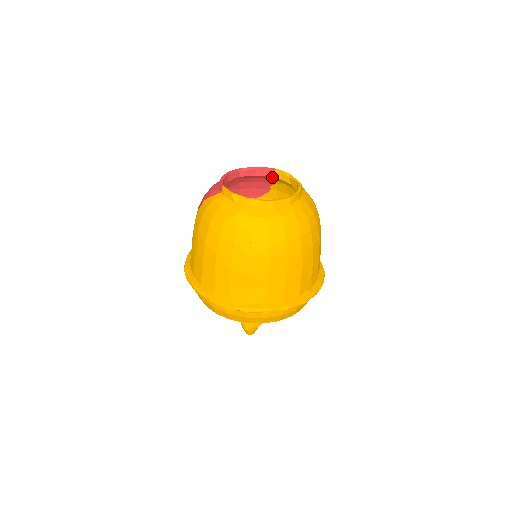
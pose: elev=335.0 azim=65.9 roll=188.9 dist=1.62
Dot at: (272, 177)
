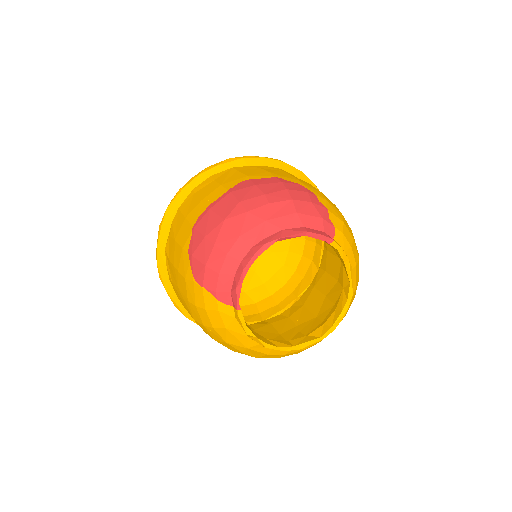
Dot at: occluded
